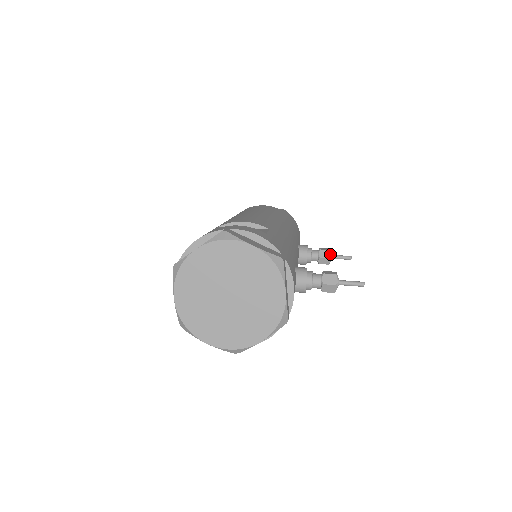
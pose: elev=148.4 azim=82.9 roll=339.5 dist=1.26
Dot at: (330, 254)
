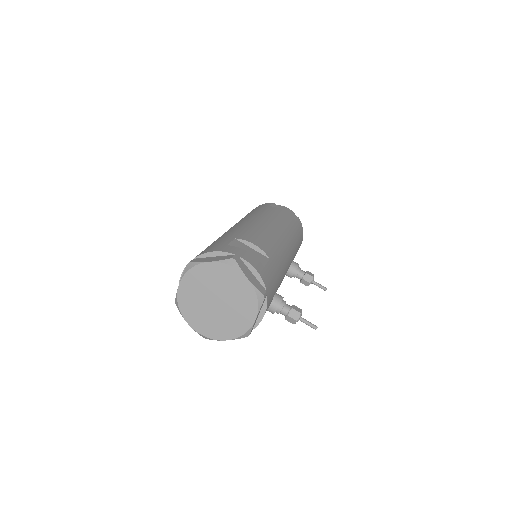
Dot at: (312, 280)
